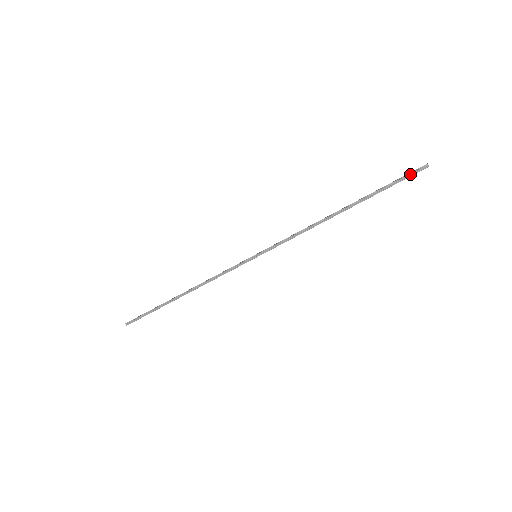
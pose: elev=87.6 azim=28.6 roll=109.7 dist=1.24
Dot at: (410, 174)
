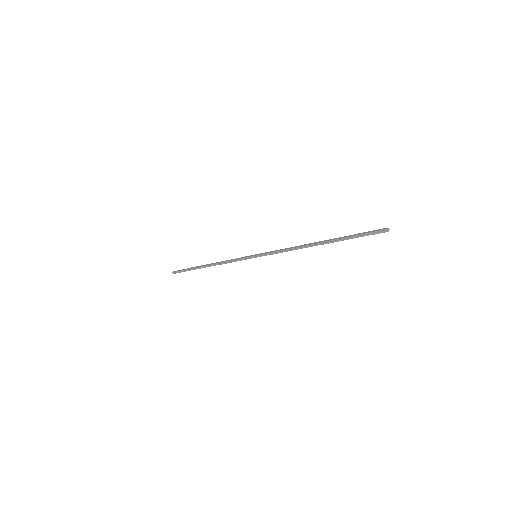
Dot at: (372, 233)
